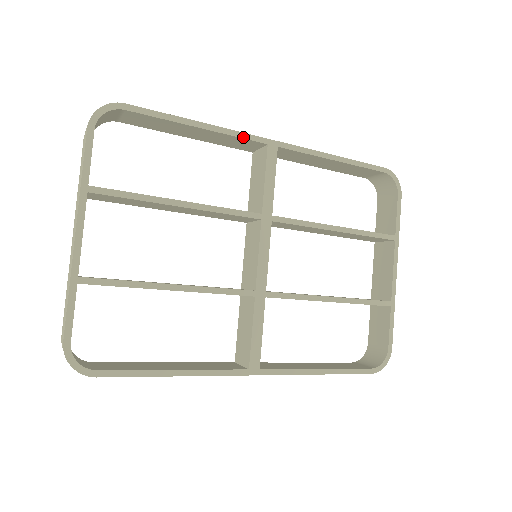
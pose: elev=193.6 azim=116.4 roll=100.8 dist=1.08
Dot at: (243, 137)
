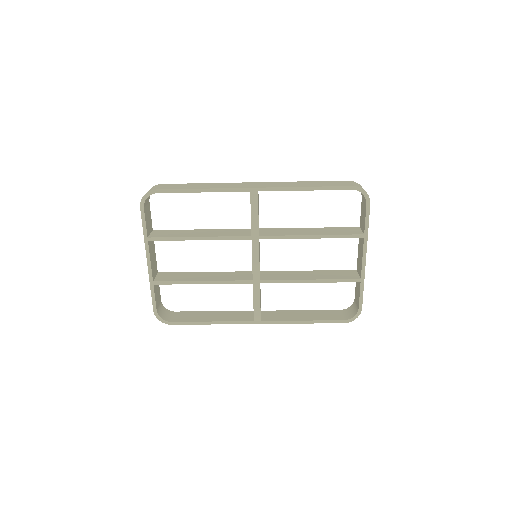
Dot at: (232, 191)
